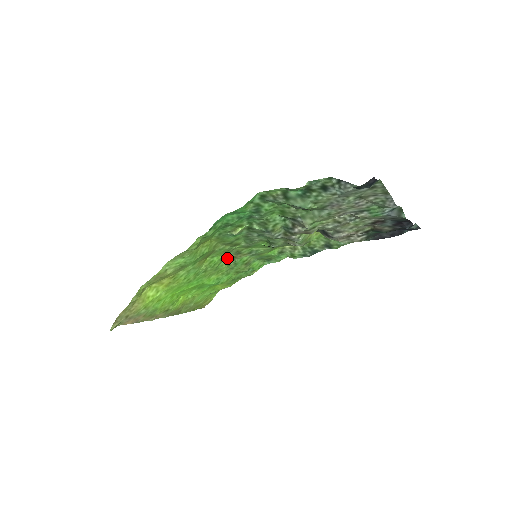
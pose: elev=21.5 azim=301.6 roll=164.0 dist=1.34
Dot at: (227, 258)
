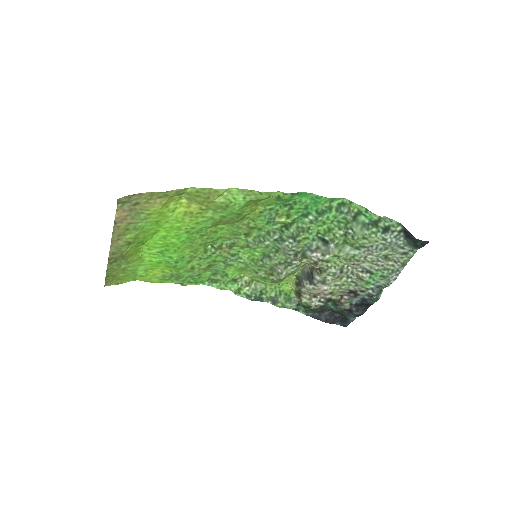
Dot at: (216, 243)
